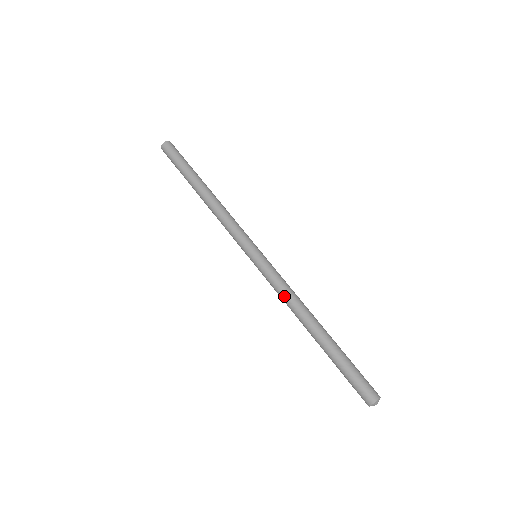
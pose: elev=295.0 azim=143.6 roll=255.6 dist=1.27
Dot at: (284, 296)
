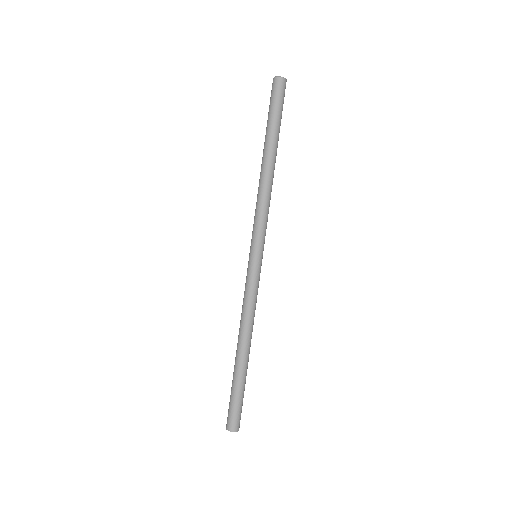
Dot at: (242, 307)
